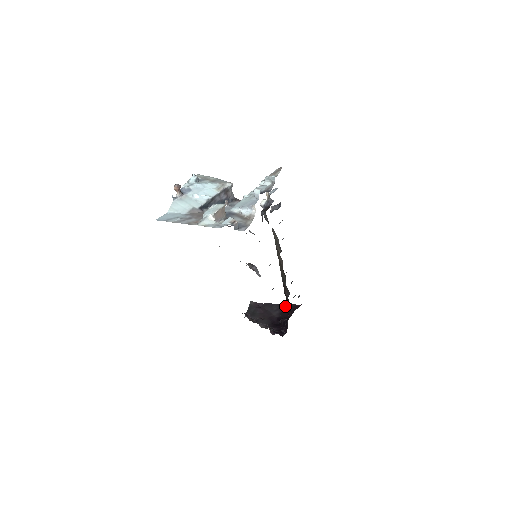
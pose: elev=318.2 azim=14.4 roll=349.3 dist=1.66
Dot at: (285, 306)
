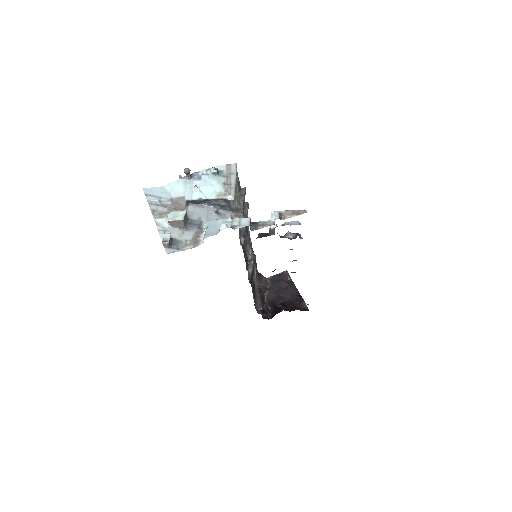
Dot at: (299, 299)
